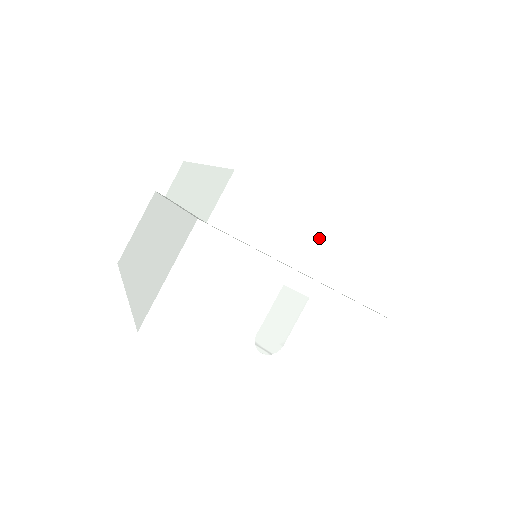
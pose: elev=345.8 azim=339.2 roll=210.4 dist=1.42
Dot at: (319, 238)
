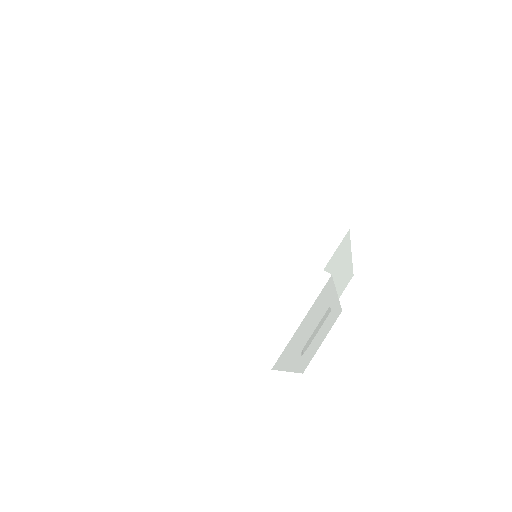
Dot at: (346, 266)
